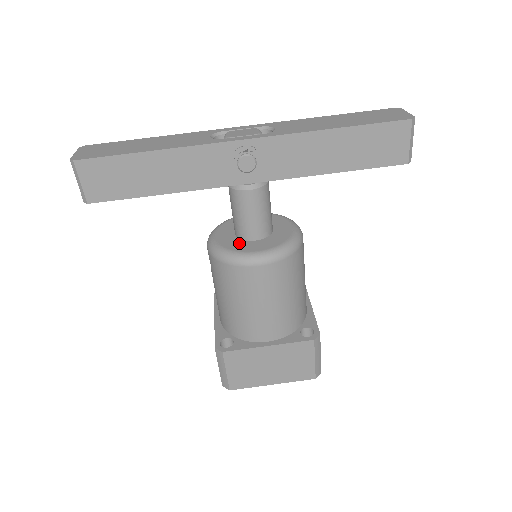
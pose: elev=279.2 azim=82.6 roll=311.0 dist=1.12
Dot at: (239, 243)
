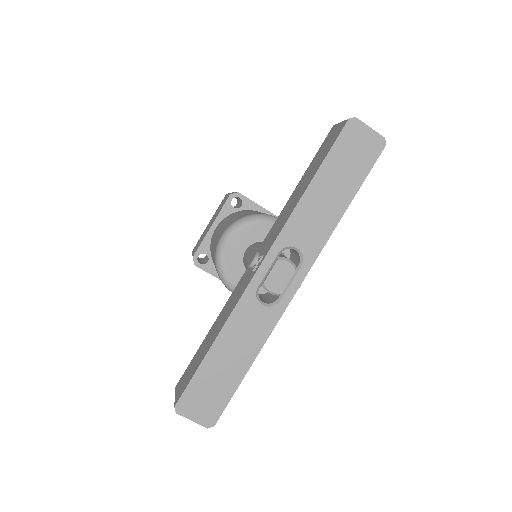
Dot at: occluded
